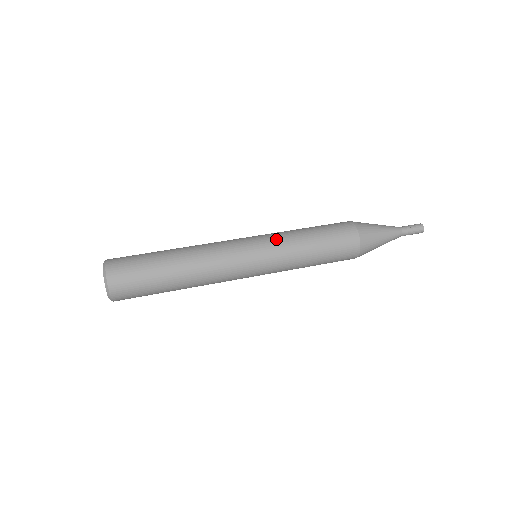
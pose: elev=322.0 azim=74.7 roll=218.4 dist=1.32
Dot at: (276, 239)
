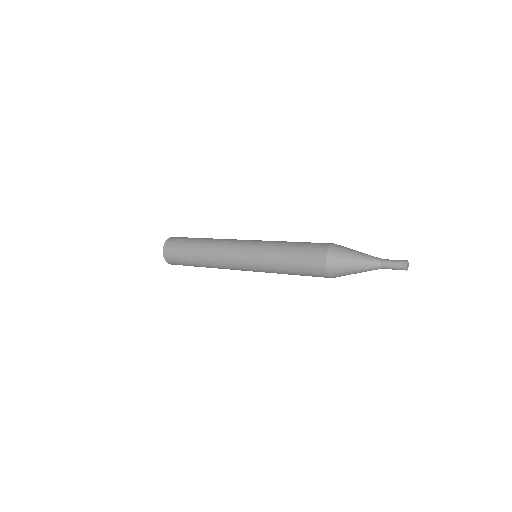
Dot at: (266, 242)
